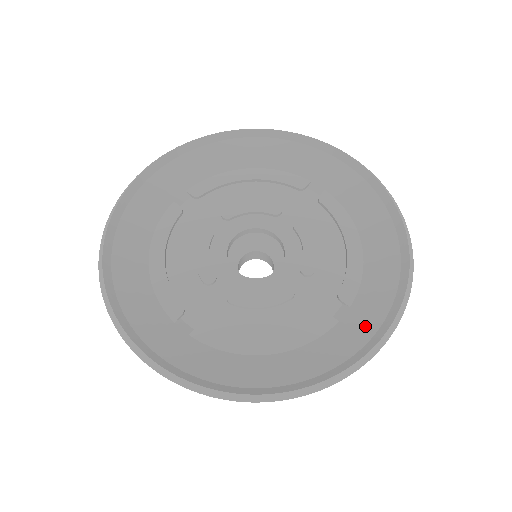
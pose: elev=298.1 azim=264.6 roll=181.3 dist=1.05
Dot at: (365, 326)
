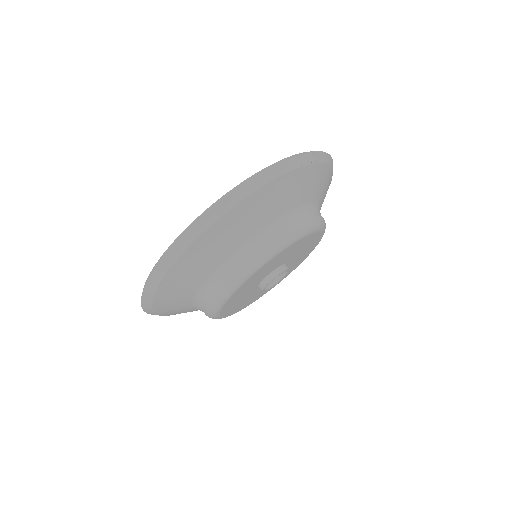
Dot at: occluded
